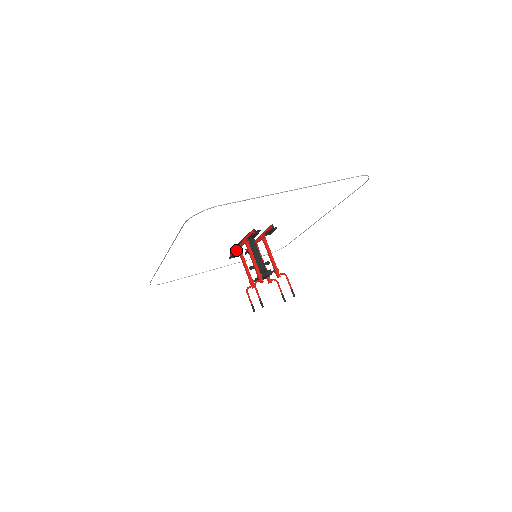
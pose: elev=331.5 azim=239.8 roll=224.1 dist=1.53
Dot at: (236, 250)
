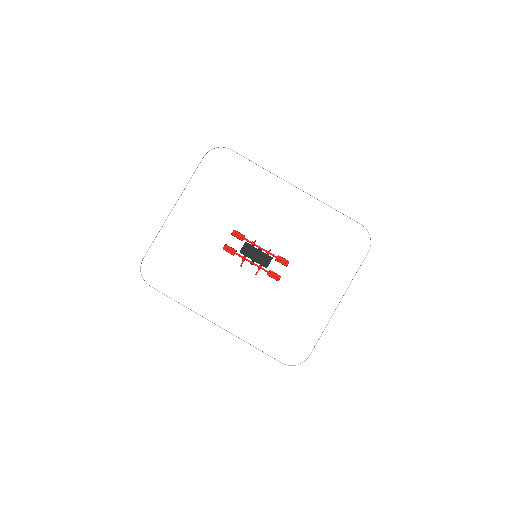
Dot at: occluded
